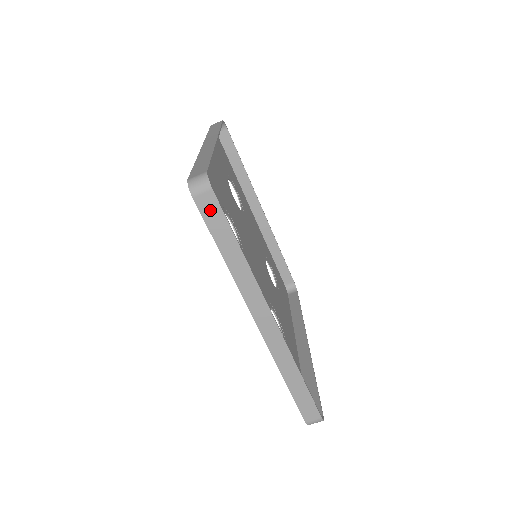
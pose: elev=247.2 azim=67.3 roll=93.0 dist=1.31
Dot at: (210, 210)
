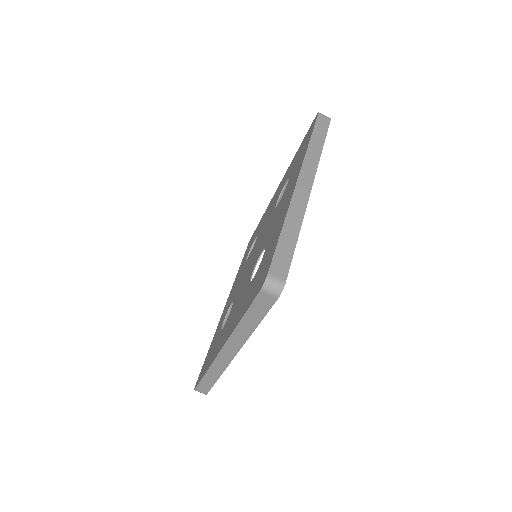
Dot at: (322, 123)
